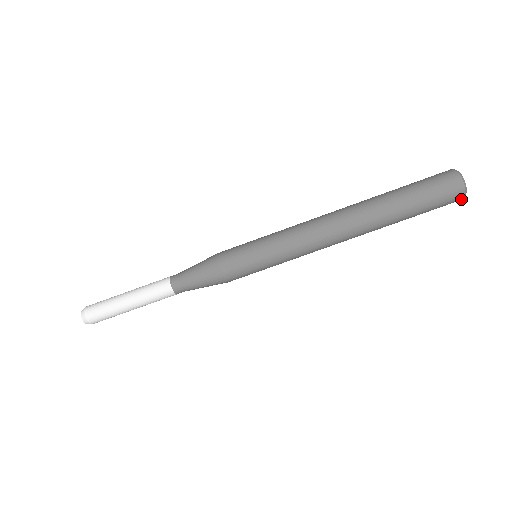
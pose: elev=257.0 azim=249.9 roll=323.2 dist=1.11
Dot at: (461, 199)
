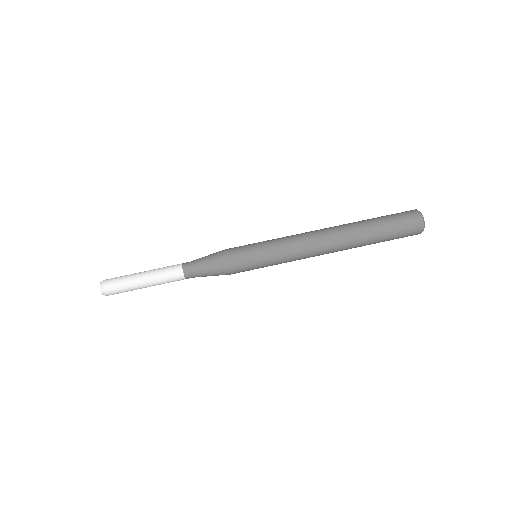
Dot at: occluded
